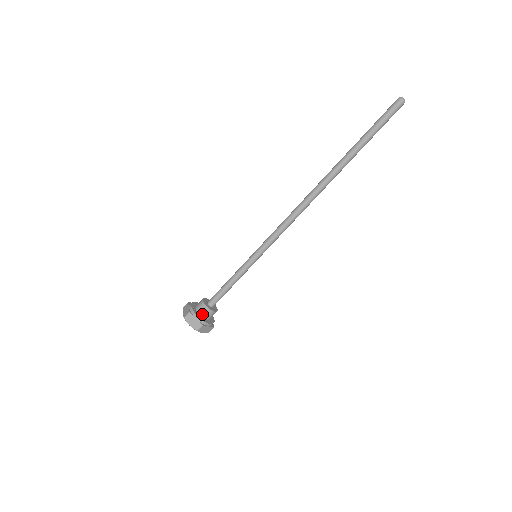
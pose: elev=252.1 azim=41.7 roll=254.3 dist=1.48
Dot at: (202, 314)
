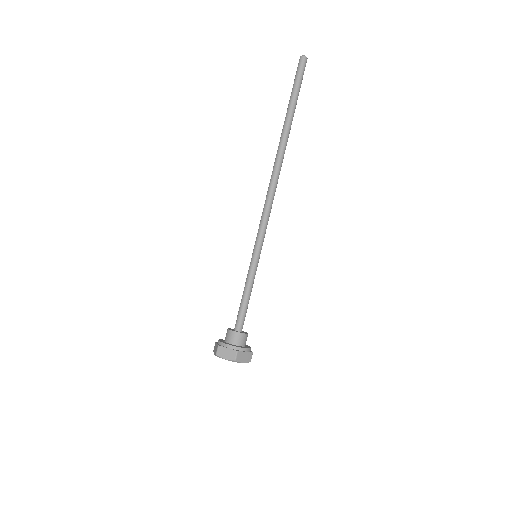
Dot at: (233, 342)
